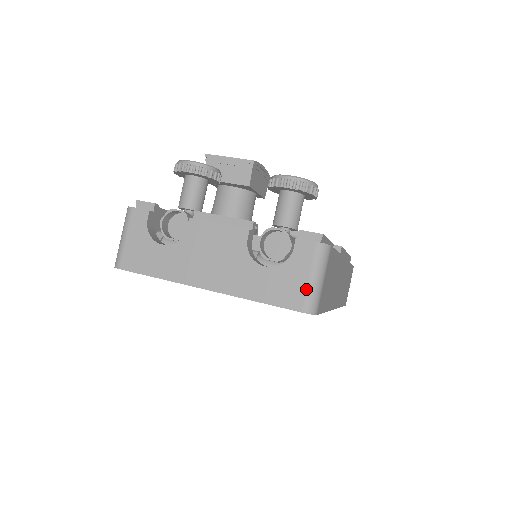
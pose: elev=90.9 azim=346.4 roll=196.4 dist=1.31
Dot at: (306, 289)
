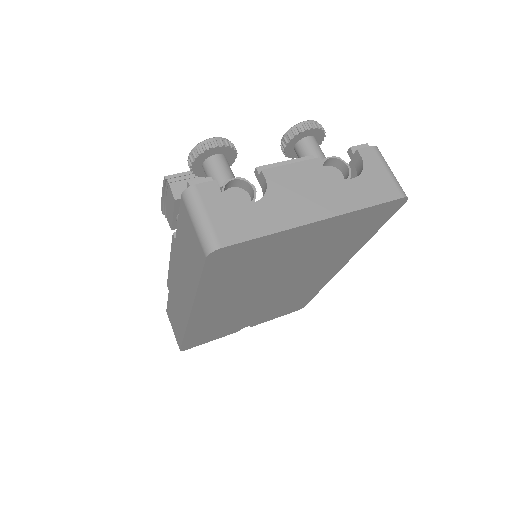
Dot at: (392, 180)
